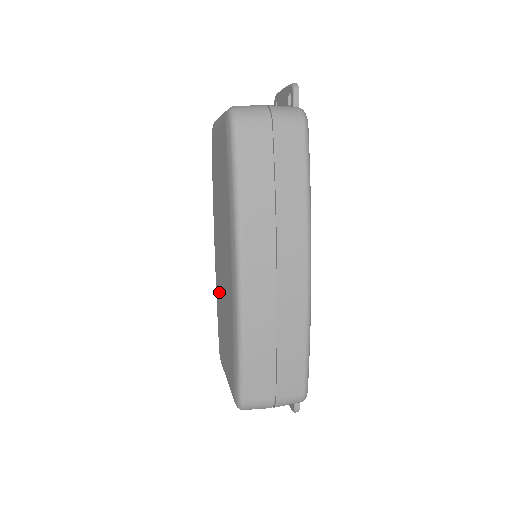
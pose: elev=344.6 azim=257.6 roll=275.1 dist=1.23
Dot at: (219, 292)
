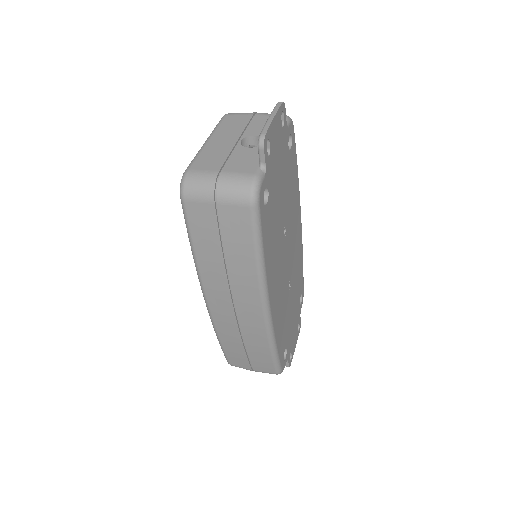
Dot at: occluded
